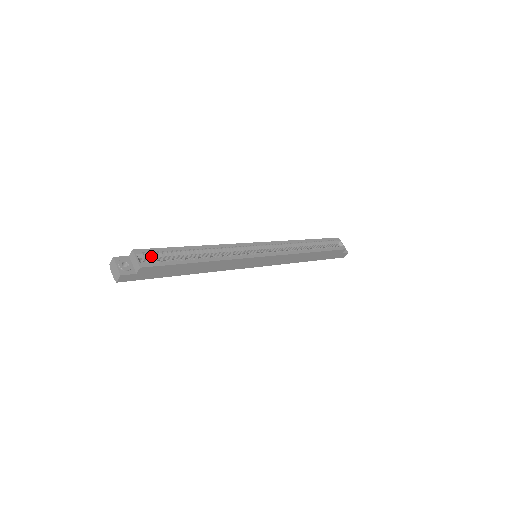
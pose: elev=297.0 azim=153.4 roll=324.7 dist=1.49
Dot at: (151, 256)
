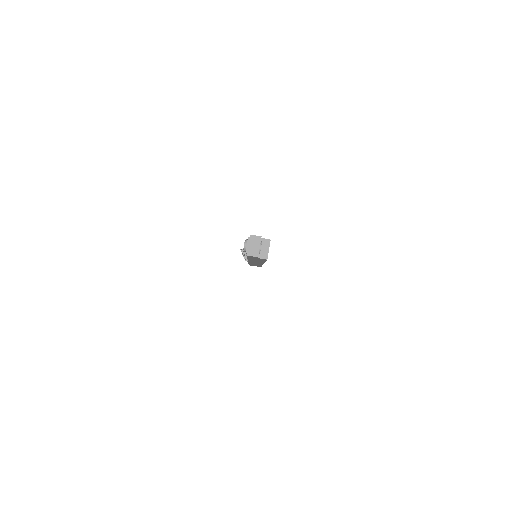
Dot at: occluded
